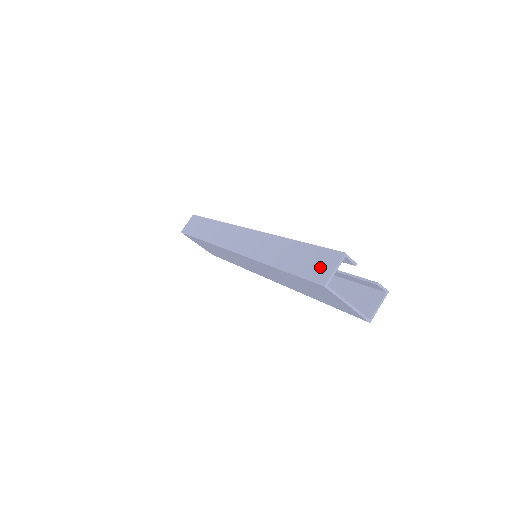
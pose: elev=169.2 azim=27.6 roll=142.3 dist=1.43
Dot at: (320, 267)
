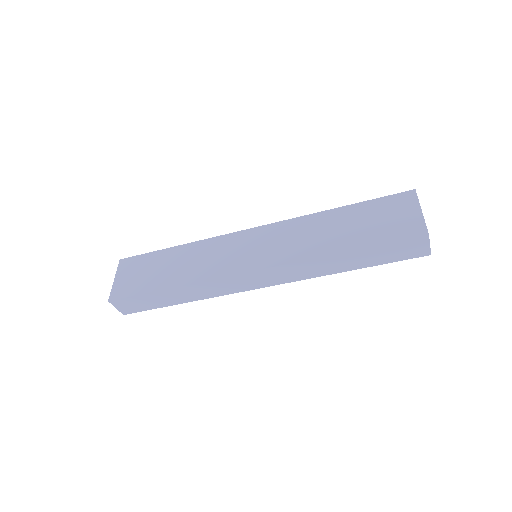
Dot at: occluded
